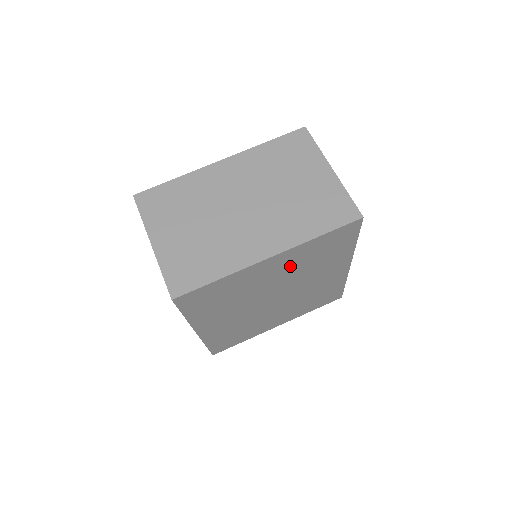
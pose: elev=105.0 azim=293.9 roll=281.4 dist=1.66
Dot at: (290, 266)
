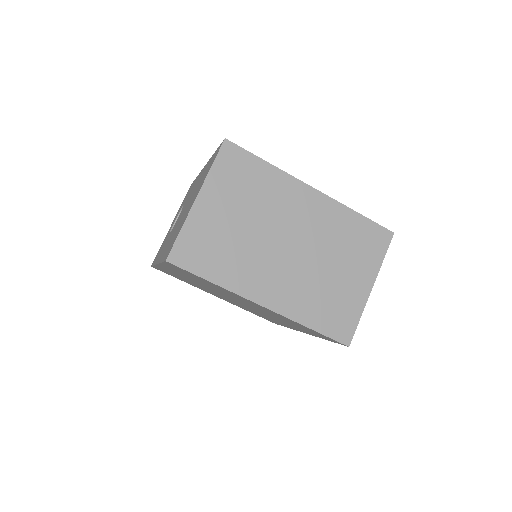
Dot at: occluded
